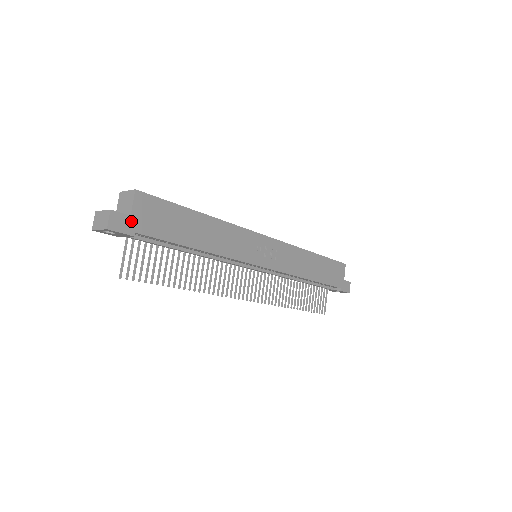
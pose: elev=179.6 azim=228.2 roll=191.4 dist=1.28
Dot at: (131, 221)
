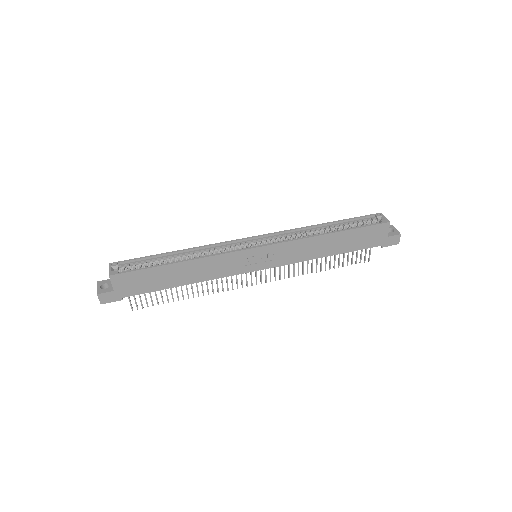
Dot at: (116, 293)
